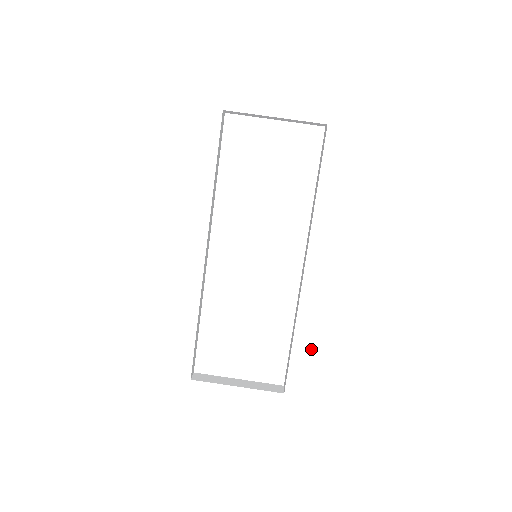
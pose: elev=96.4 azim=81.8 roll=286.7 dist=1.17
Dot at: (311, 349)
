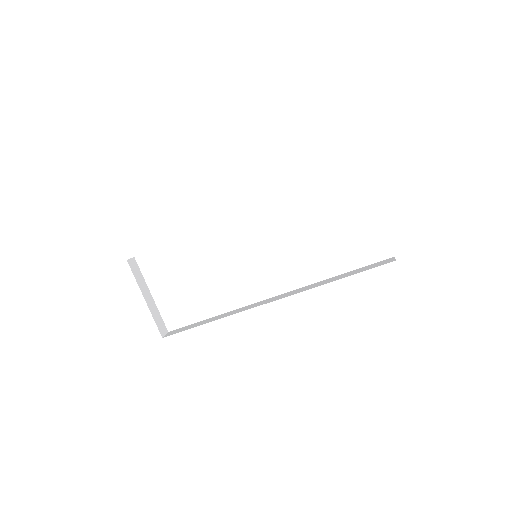
Dot at: (209, 341)
